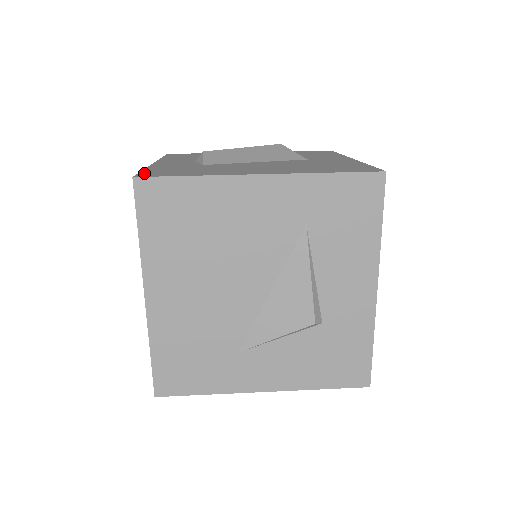
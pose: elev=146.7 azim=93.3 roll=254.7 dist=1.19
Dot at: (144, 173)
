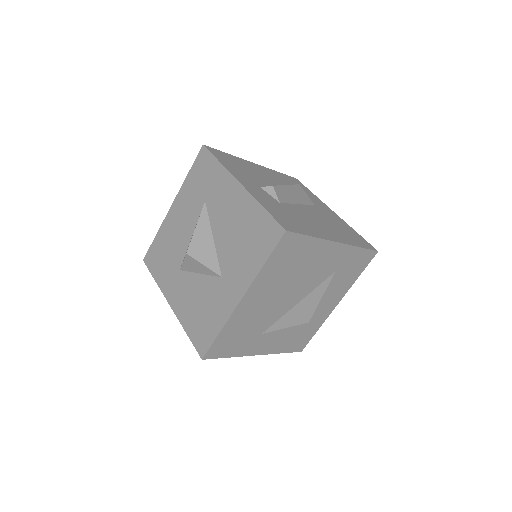
Dot at: (279, 220)
